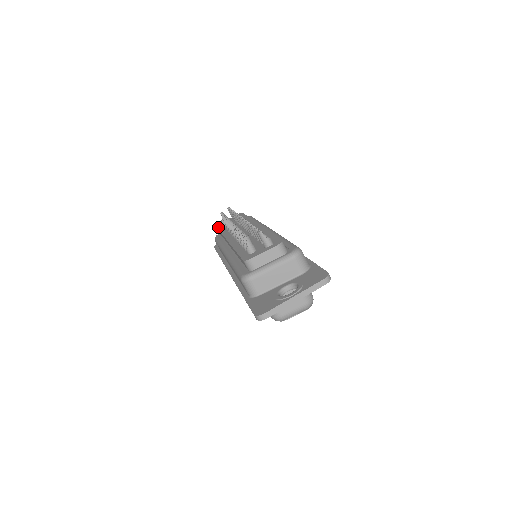
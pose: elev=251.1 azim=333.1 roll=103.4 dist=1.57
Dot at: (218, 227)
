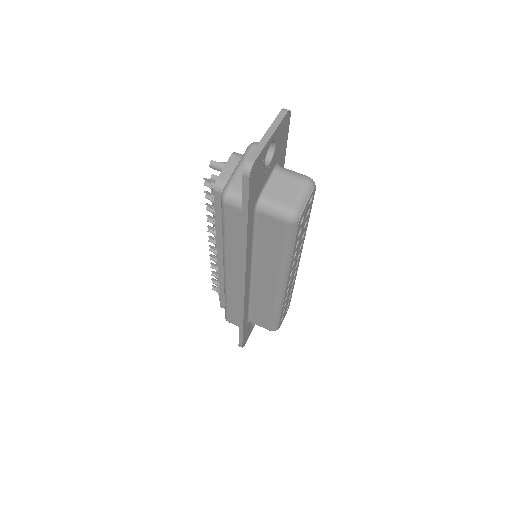
Dot at: (220, 303)
